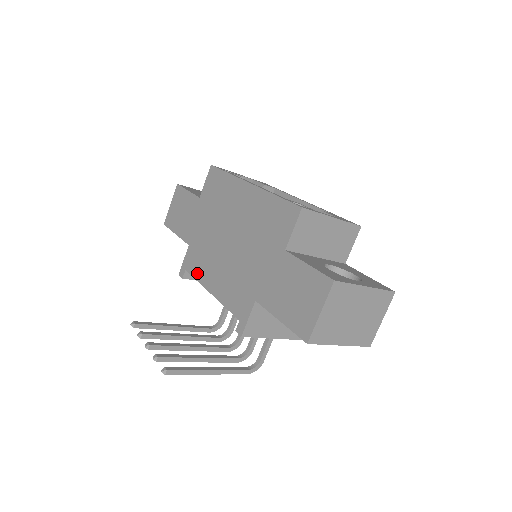
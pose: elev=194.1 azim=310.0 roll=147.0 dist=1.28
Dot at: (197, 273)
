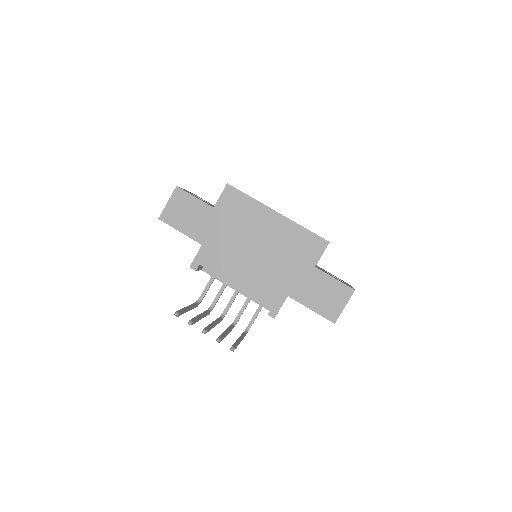
Dot at: (217, 269)
